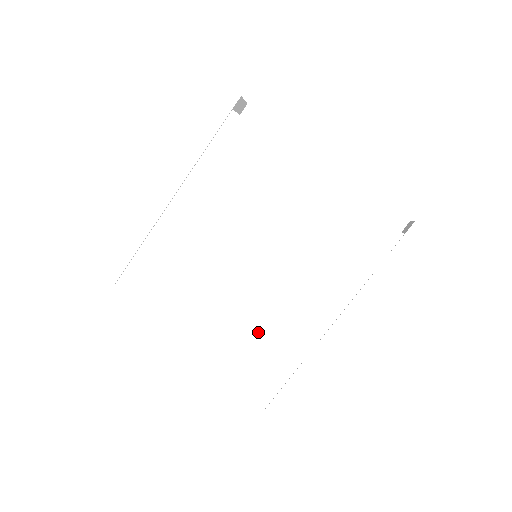
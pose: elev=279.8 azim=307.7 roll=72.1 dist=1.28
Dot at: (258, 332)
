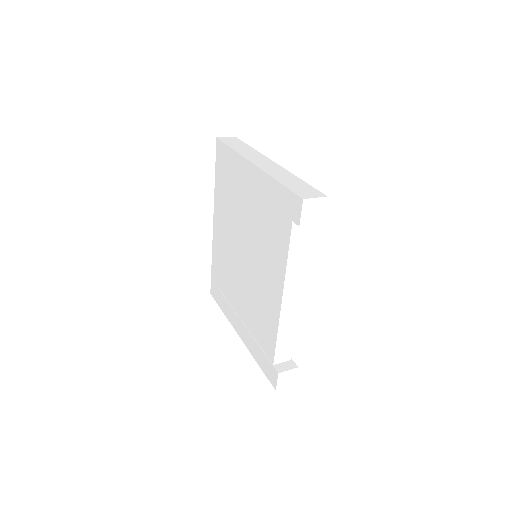
Dot at: (227, 268)
